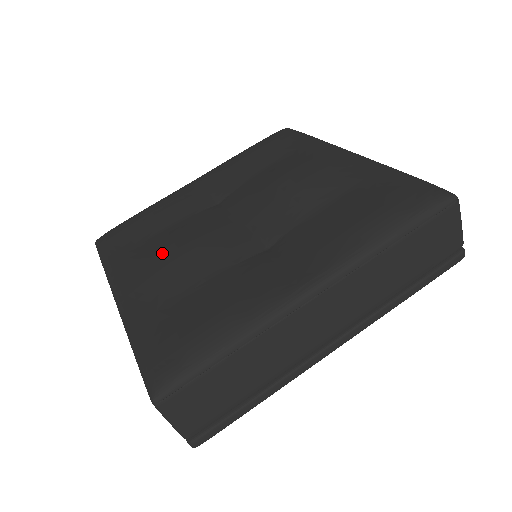
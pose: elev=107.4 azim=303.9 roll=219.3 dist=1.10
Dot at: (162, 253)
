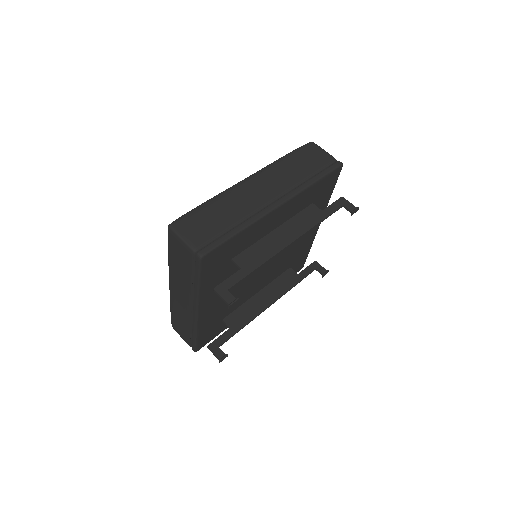
Dot at: occluded
